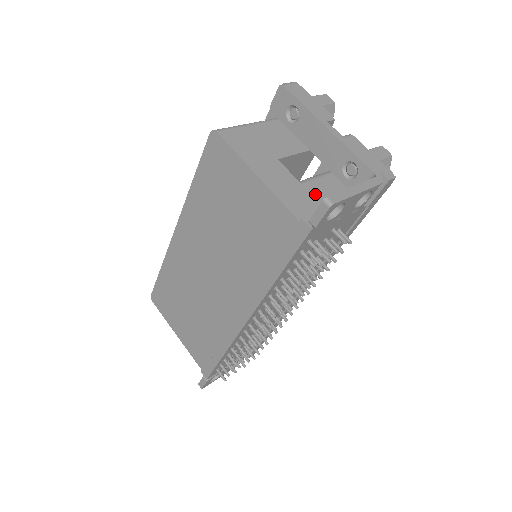
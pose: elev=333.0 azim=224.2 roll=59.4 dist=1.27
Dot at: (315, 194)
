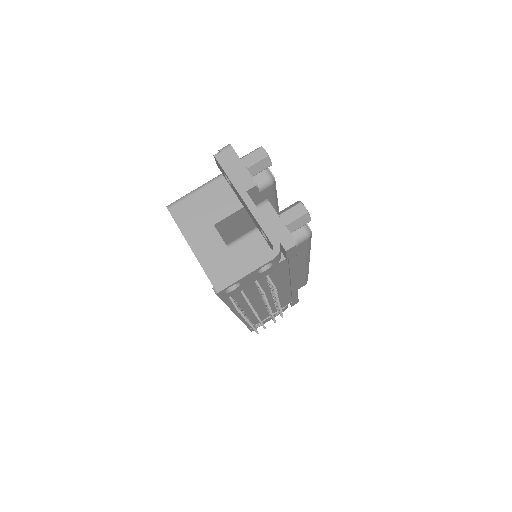
Dot at: (238, 257)
